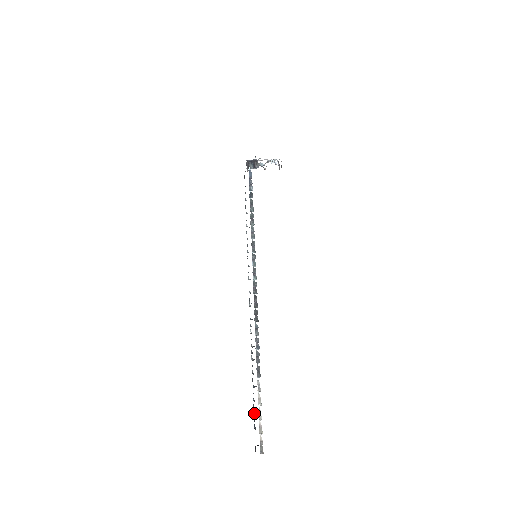
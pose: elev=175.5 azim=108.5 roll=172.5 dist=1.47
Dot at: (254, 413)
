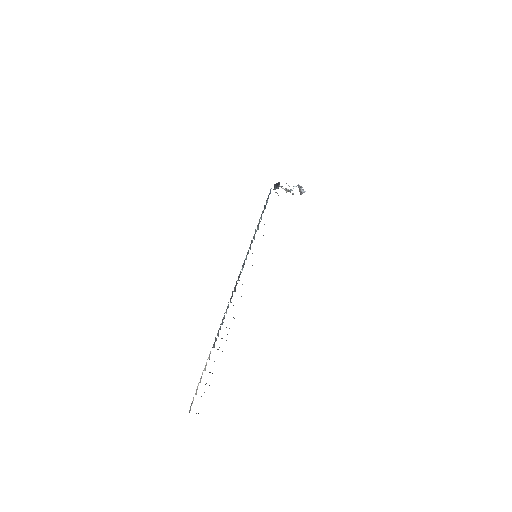
Dot at: (206, 383)
